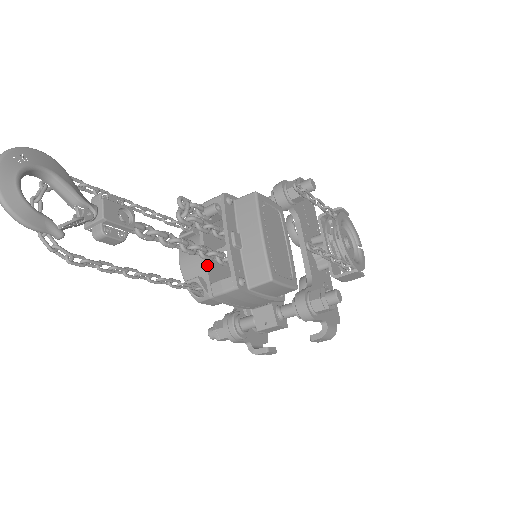
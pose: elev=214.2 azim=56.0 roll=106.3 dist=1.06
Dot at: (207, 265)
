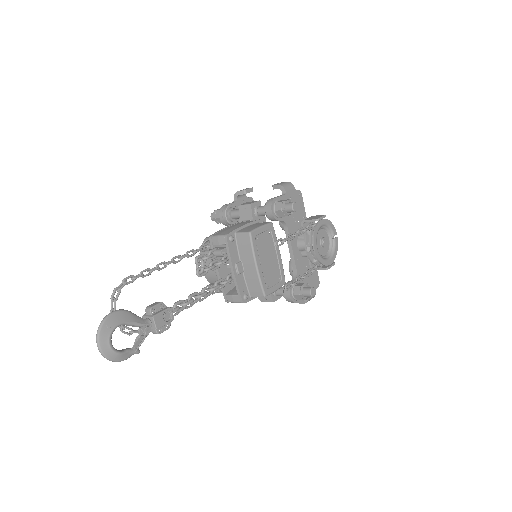
Dot at: occluded
